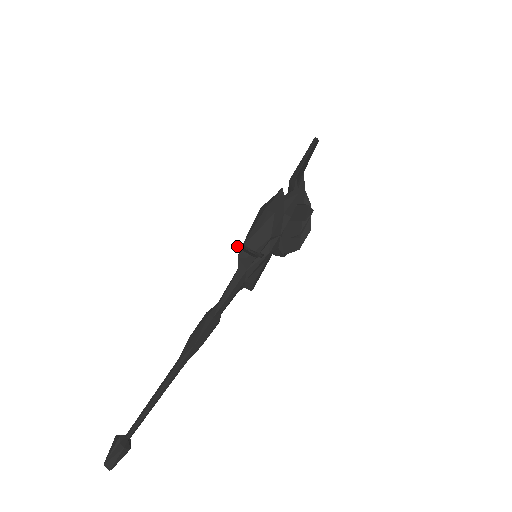
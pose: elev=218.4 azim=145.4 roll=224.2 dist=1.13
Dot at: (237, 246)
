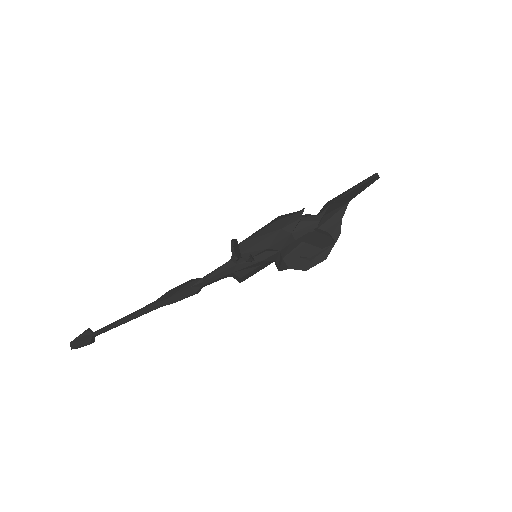
Dot at: occluded
